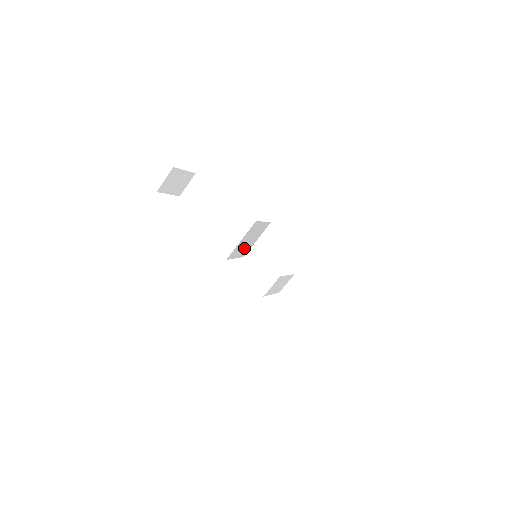
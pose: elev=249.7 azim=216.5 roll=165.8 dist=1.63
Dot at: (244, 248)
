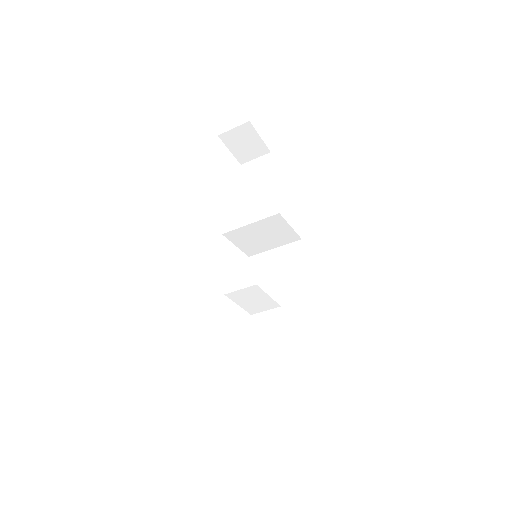
Dot at: (253, 242)
